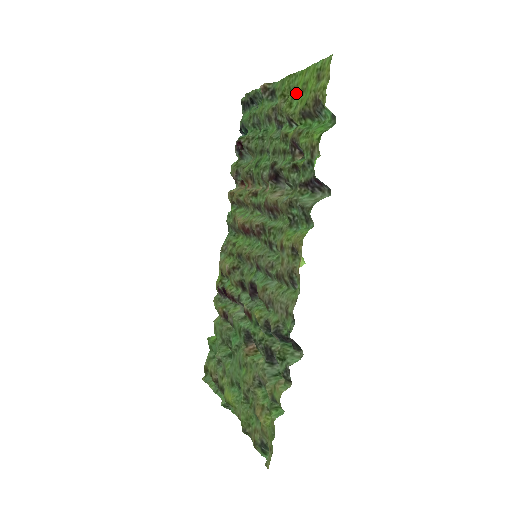
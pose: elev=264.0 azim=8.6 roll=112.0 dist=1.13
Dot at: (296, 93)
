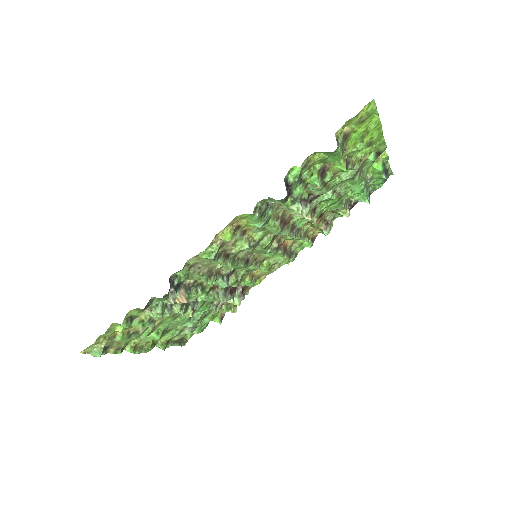
Dot at: (366, 143)
